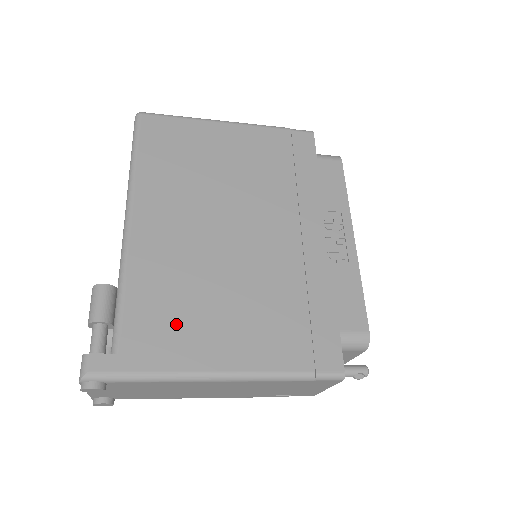
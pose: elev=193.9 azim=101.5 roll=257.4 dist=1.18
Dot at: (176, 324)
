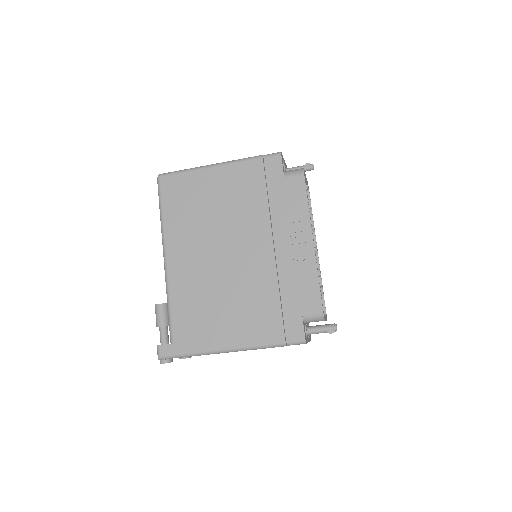
Dot at: (201, 323)
